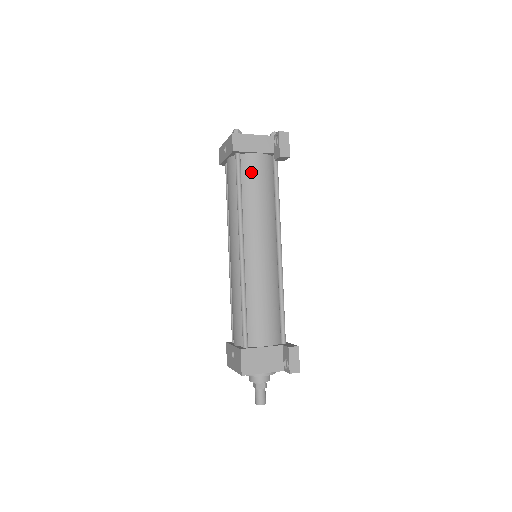
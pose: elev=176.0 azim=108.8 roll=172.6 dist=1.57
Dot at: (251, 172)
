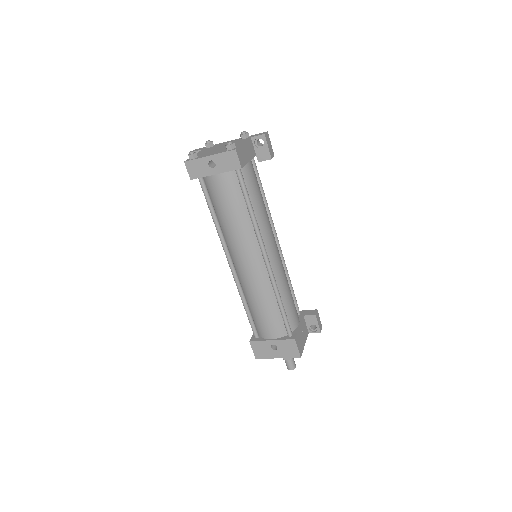
Dot at: (251, 182)
